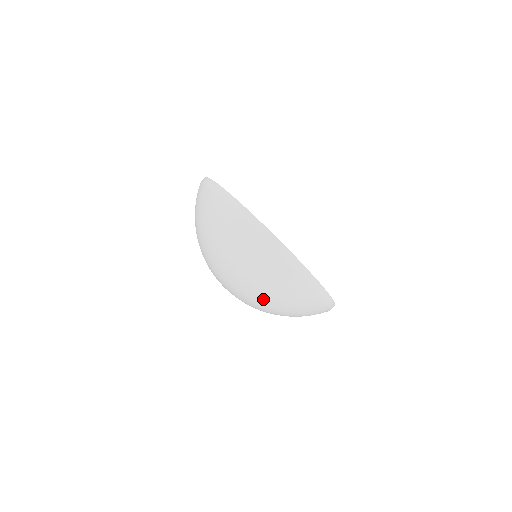
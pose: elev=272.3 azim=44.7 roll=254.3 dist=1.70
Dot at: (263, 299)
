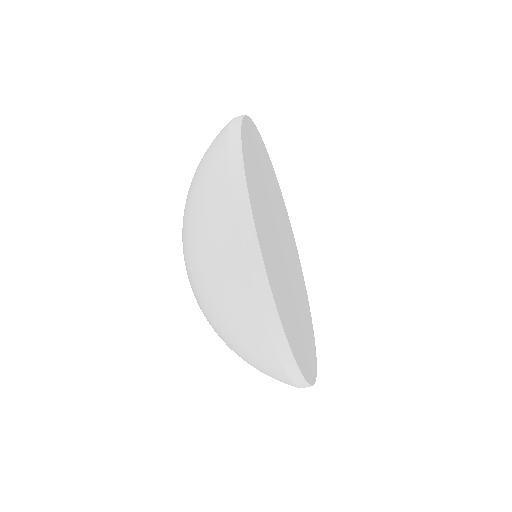
Dot at: occluded
